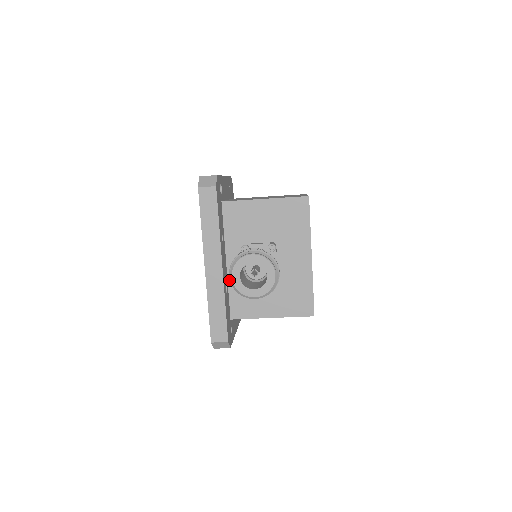
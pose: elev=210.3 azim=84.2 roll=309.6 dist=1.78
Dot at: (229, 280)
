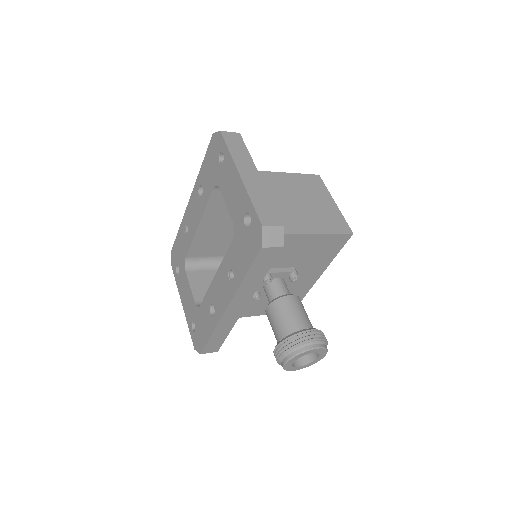
Dot at: occluded
